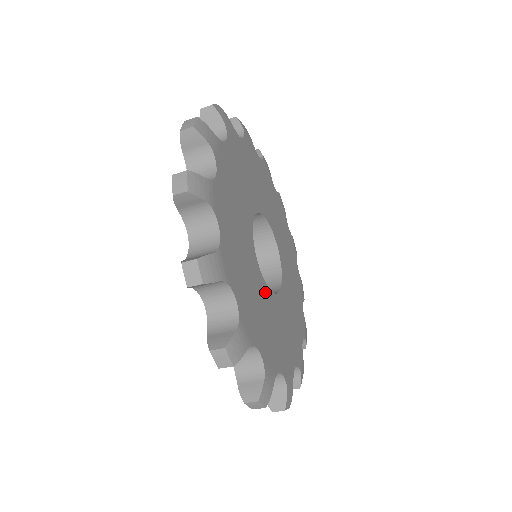
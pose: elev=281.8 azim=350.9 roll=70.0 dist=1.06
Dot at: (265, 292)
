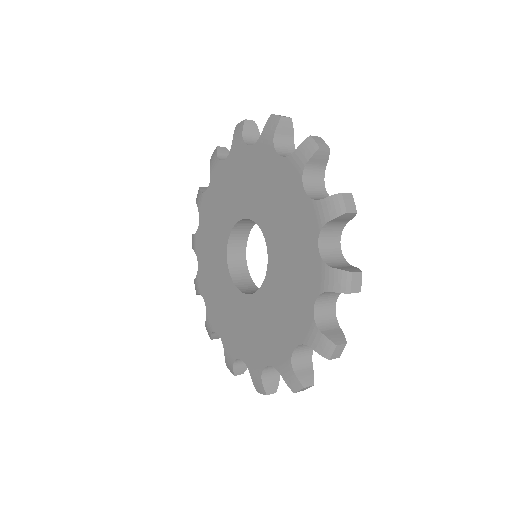
Dot at: occluded
